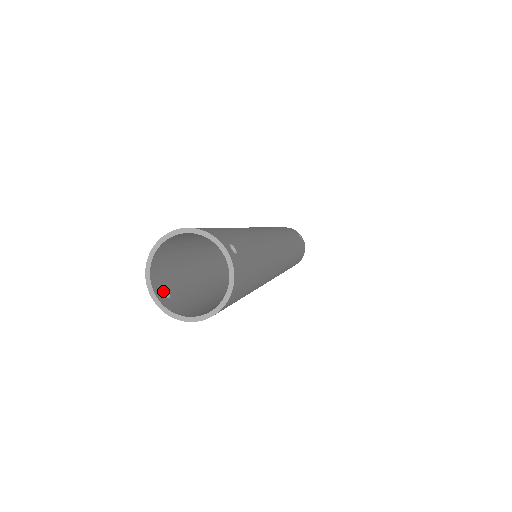
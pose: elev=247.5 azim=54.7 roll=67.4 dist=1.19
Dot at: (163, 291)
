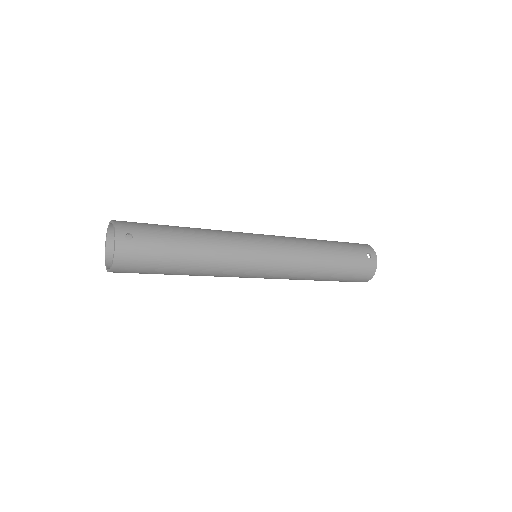
Dot at: occluded
